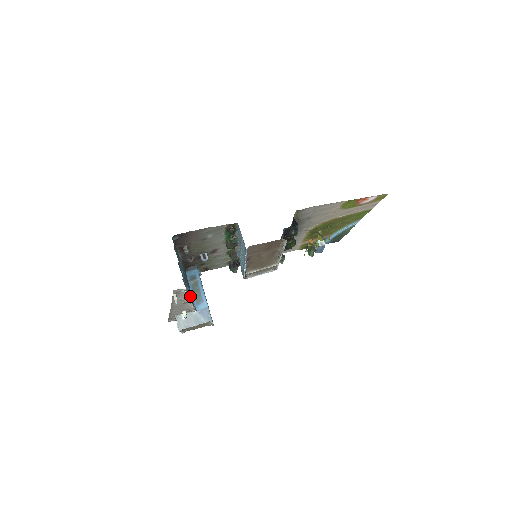
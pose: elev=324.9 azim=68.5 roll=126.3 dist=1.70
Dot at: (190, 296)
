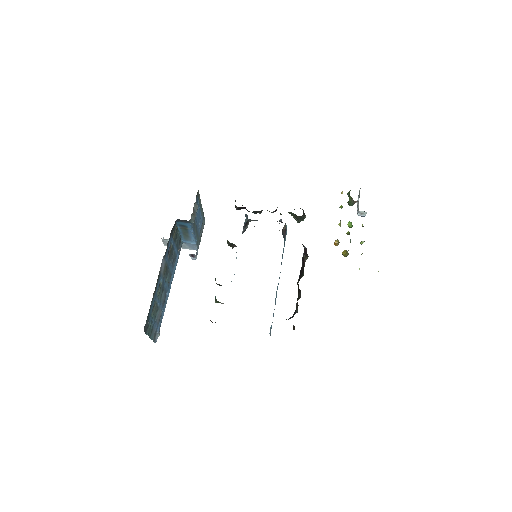
Dot at: (171, 274)
